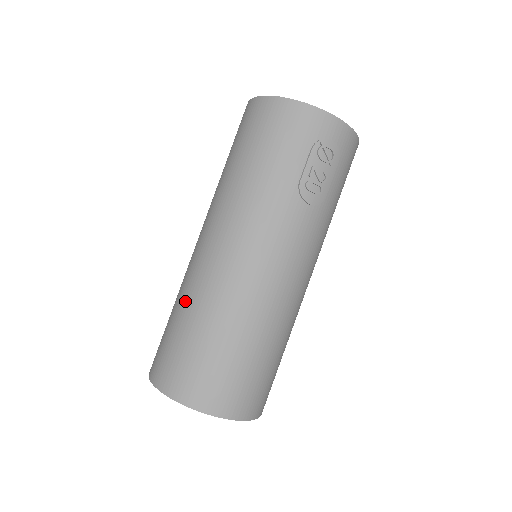
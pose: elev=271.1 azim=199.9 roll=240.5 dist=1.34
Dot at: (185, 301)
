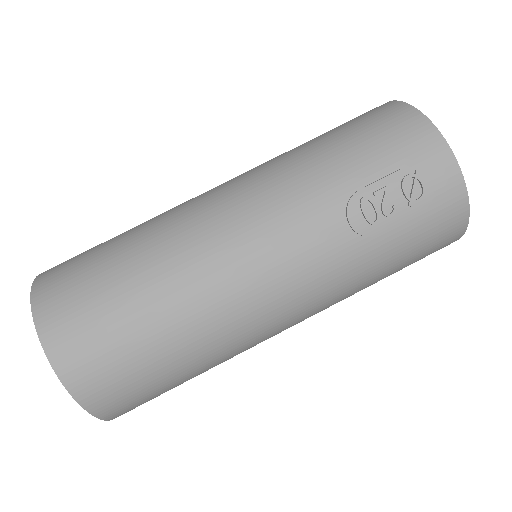
Dot at: (143, 223)
